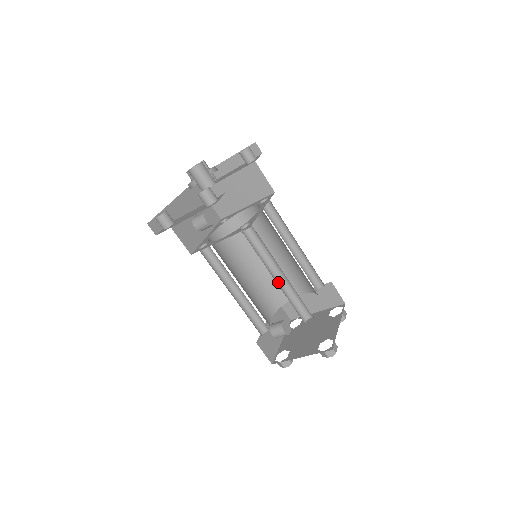
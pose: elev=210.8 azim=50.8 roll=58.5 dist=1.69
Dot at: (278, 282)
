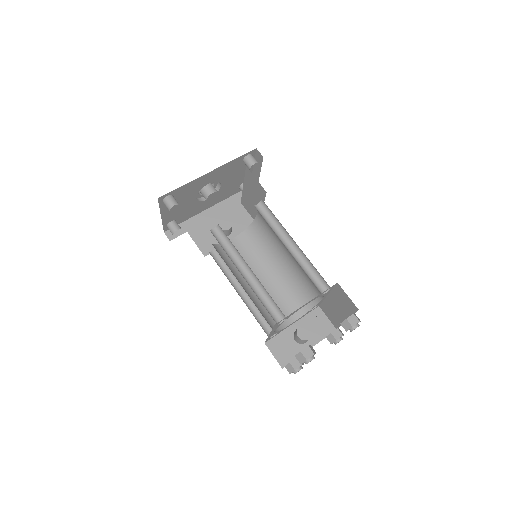
Dot at: (250, 279)
